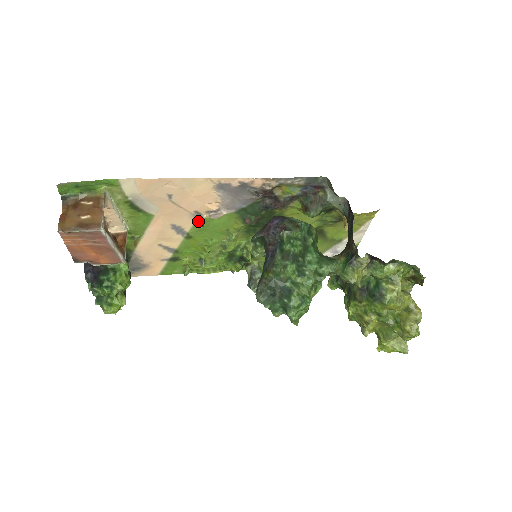
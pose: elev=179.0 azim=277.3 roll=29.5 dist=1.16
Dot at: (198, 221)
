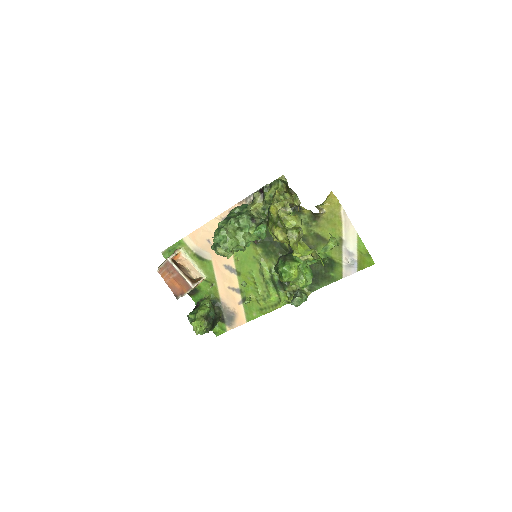
Dot at: (234, 256)
